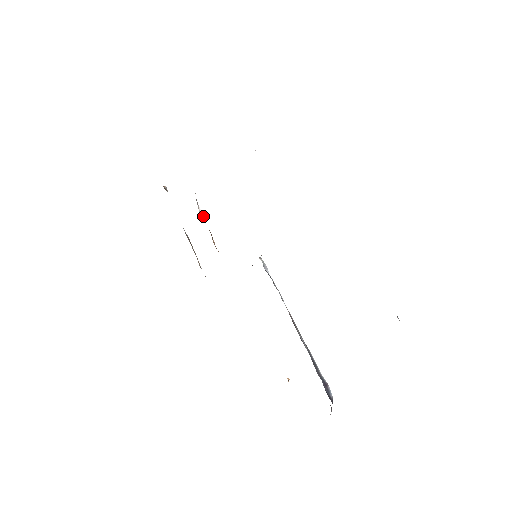
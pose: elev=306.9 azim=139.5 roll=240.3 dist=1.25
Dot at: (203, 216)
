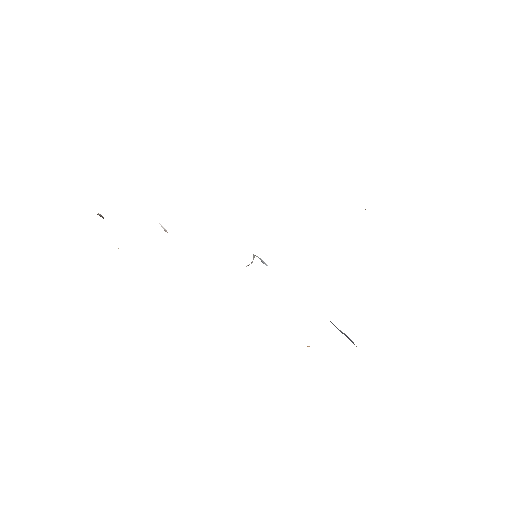
Dot at: occluded
